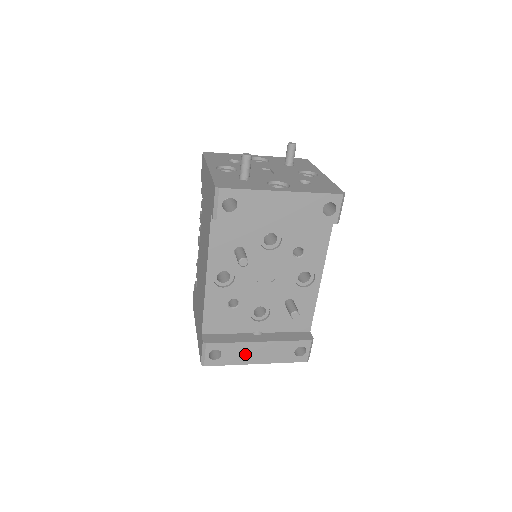
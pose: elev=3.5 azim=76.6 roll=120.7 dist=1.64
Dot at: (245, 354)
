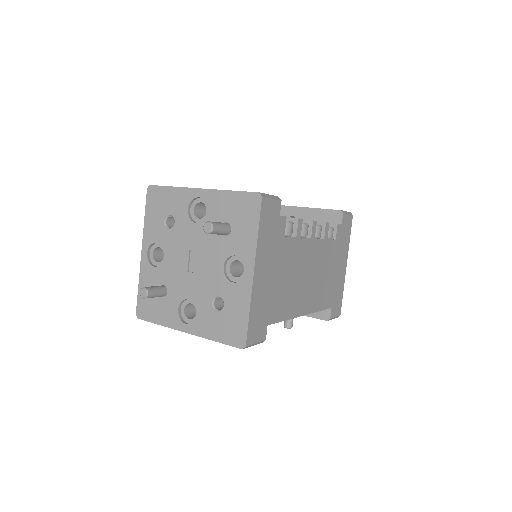
Dot at: occluded
